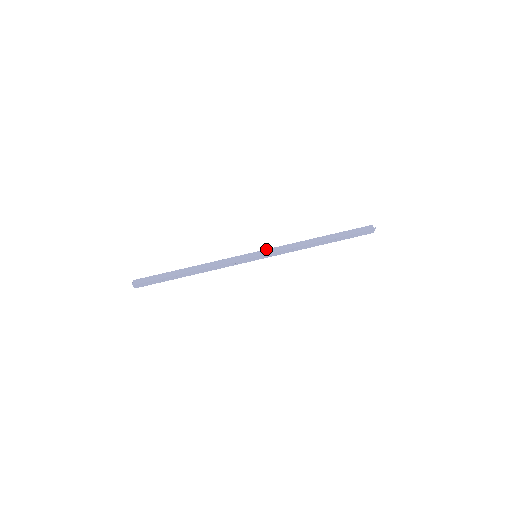
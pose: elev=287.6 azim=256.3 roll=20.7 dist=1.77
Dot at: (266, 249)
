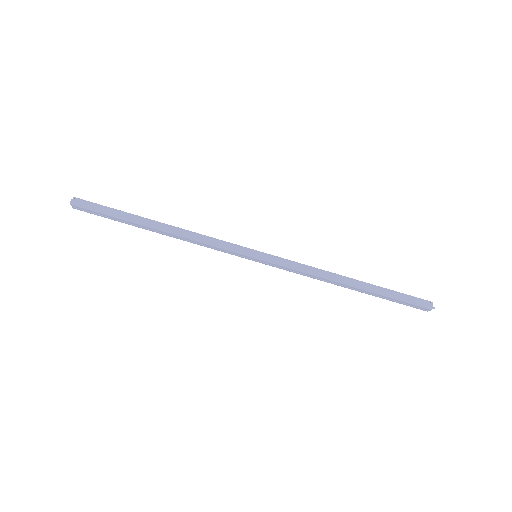
Dot at: occluded
